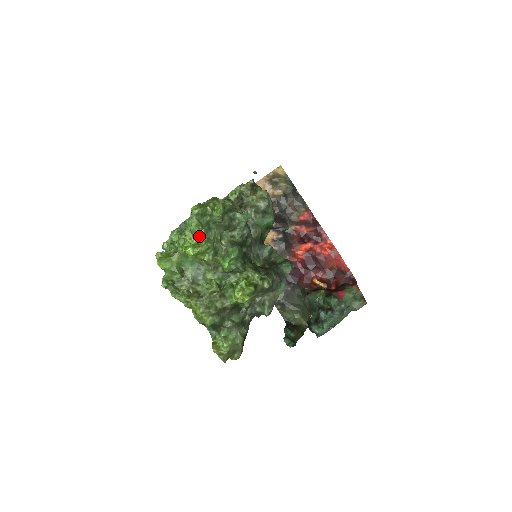
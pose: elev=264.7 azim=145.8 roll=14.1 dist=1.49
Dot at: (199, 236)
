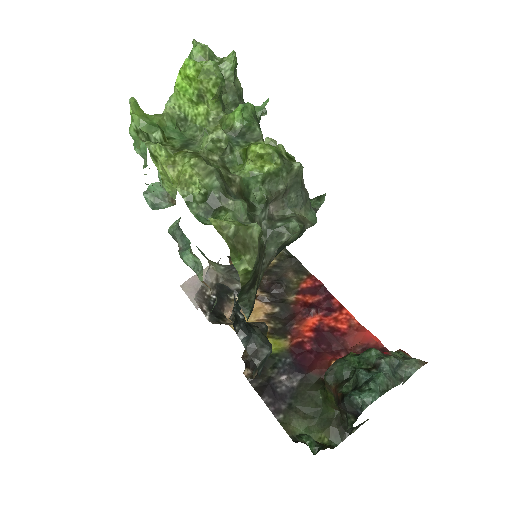
Dot at: occluded
